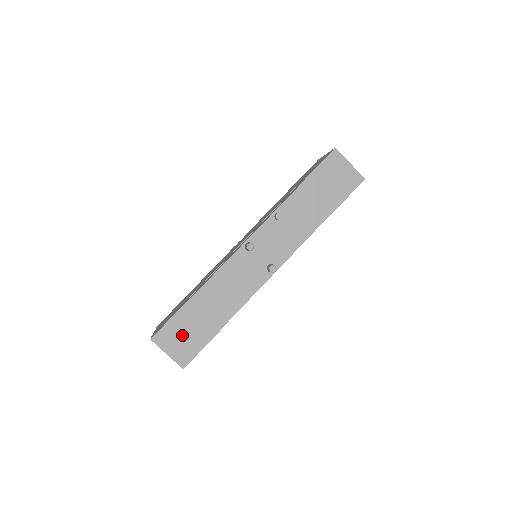
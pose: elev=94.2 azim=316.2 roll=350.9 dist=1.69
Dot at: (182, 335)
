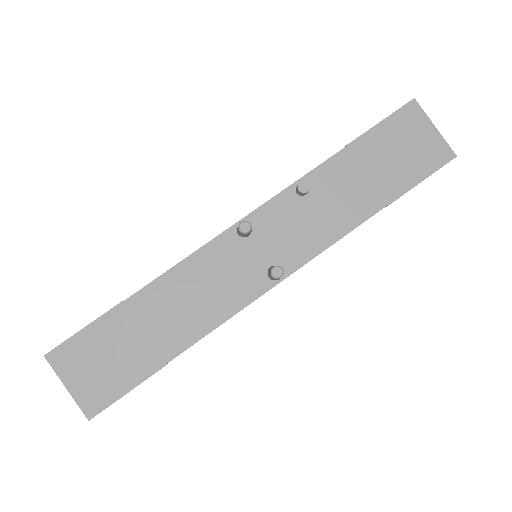
Dot at: (100, 359)
